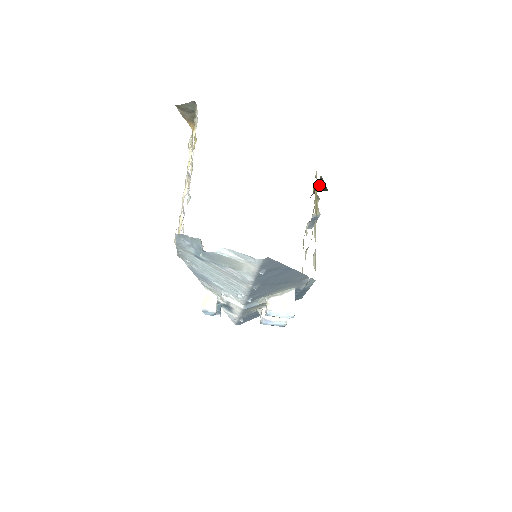
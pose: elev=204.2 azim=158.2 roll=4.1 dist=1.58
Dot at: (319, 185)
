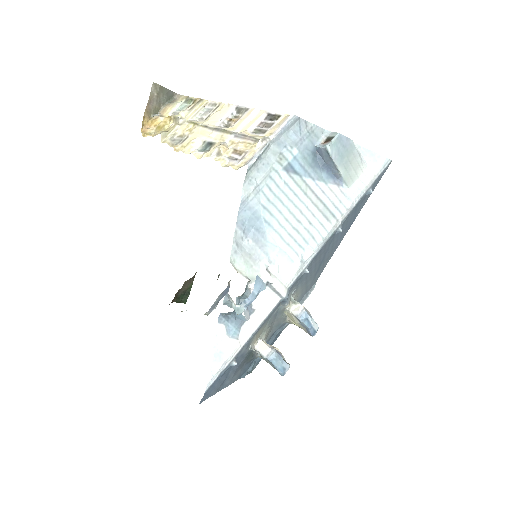
Dot at: (184, 288)
